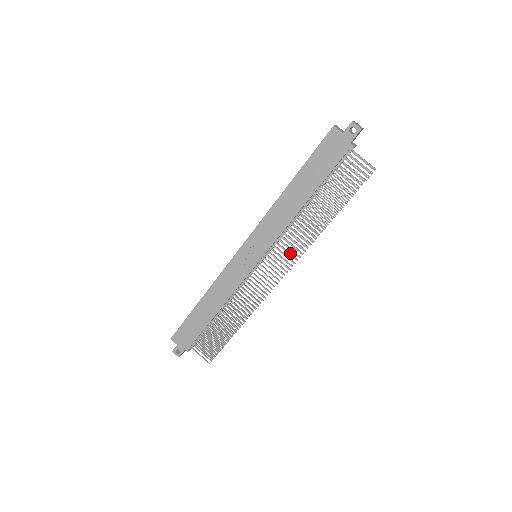
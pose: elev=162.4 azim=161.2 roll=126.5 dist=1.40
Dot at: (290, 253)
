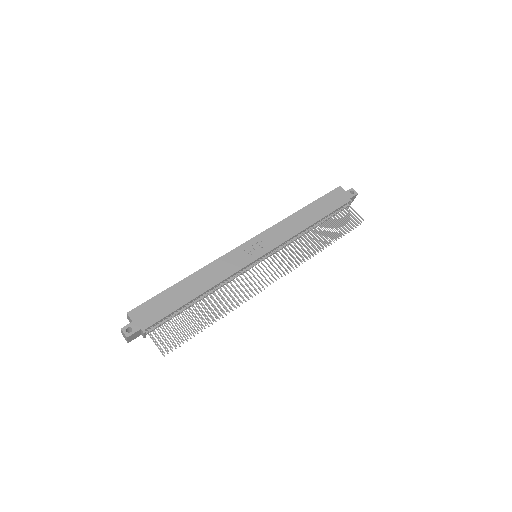
Dot at: occluded
